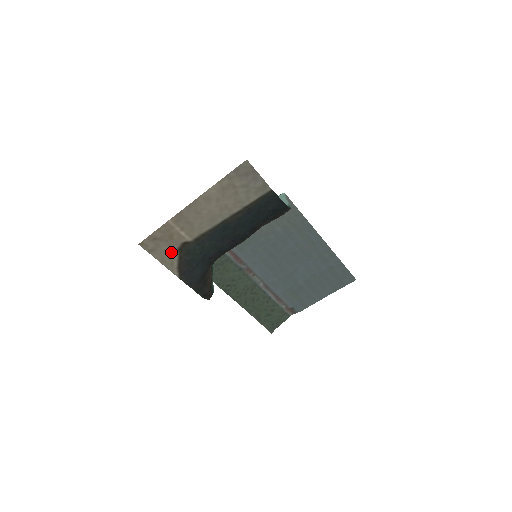
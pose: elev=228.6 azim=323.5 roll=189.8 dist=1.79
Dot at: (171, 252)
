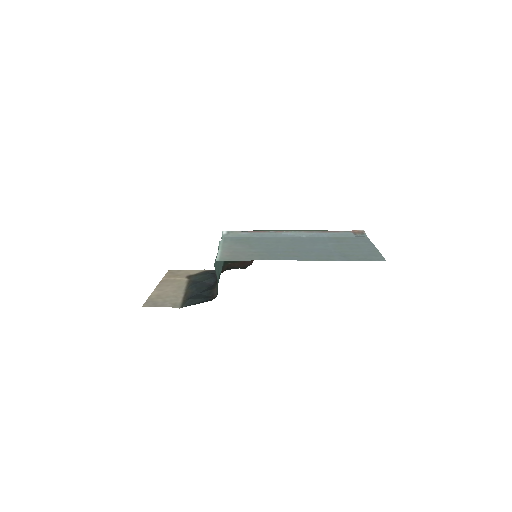
Dot at: (188, 273)
